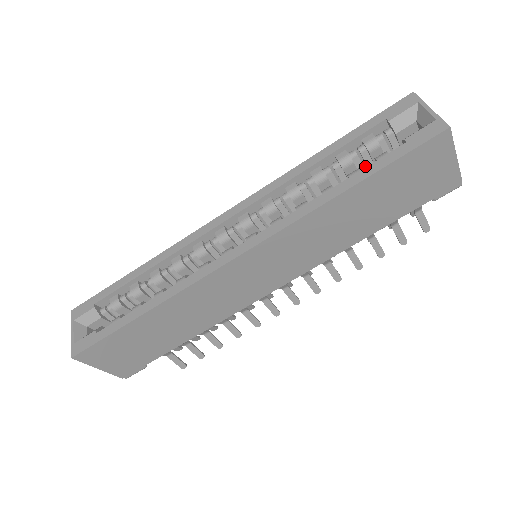
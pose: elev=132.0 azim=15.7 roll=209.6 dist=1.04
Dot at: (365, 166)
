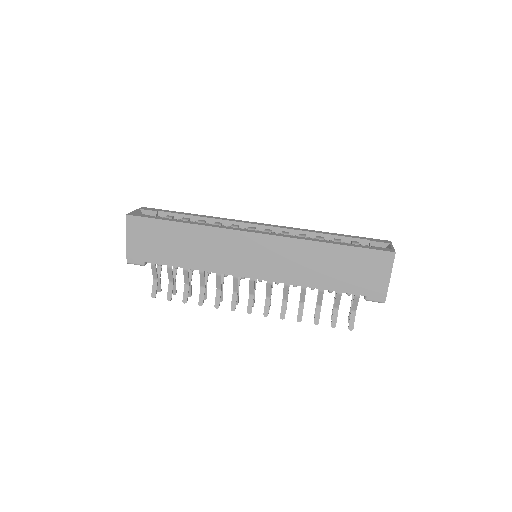
Dot at: occluded
